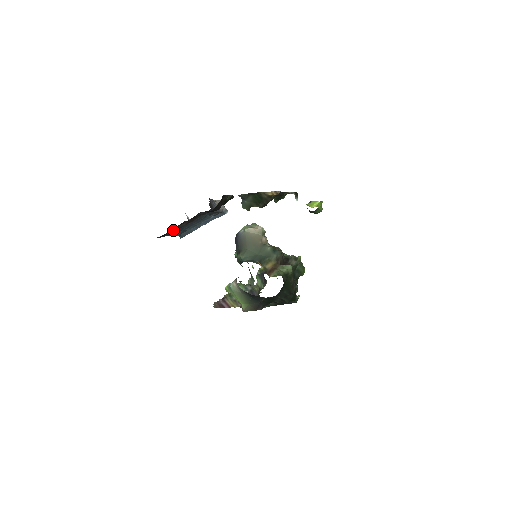
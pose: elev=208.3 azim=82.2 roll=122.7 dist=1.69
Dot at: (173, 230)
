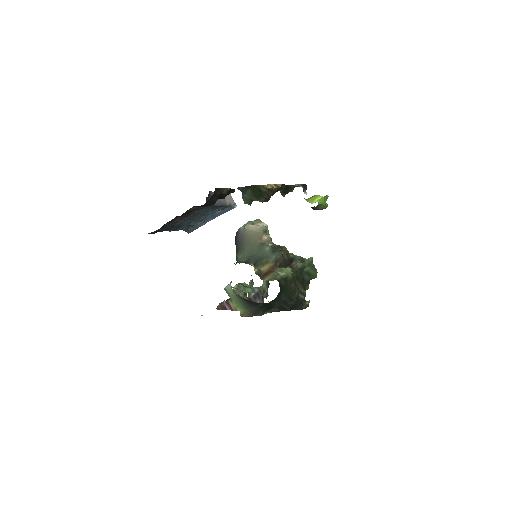
Dot at: (168, 225)
